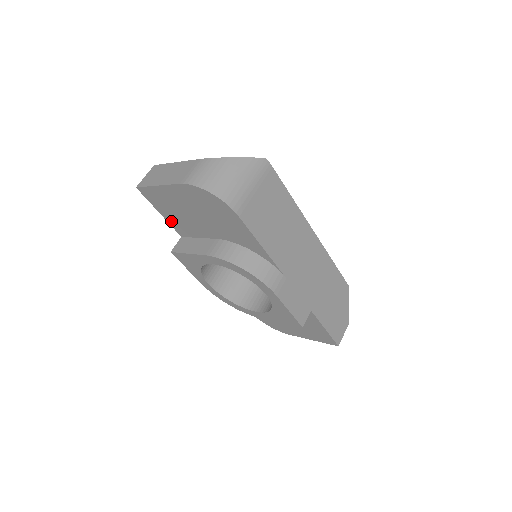
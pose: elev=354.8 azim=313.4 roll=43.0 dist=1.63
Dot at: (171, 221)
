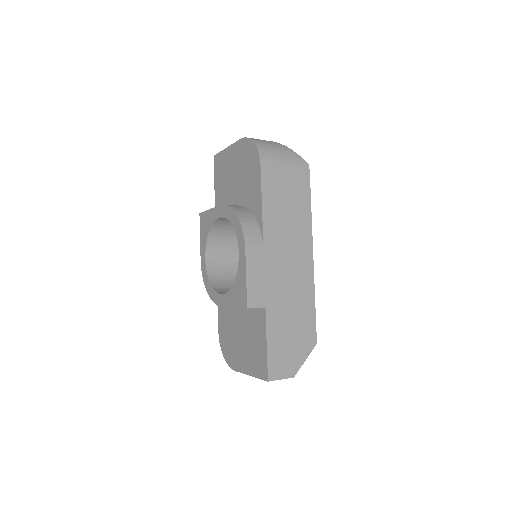
Dot at: (217, 193)
